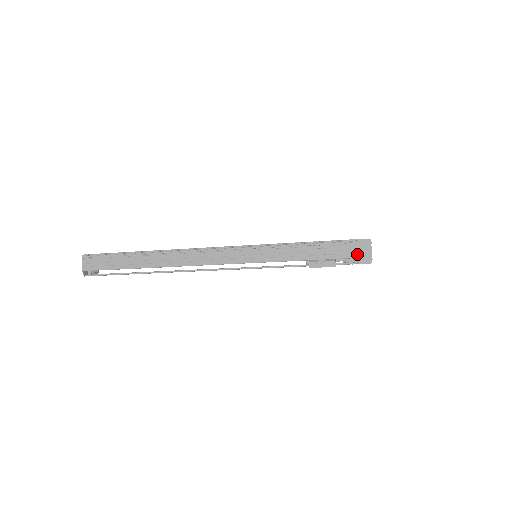
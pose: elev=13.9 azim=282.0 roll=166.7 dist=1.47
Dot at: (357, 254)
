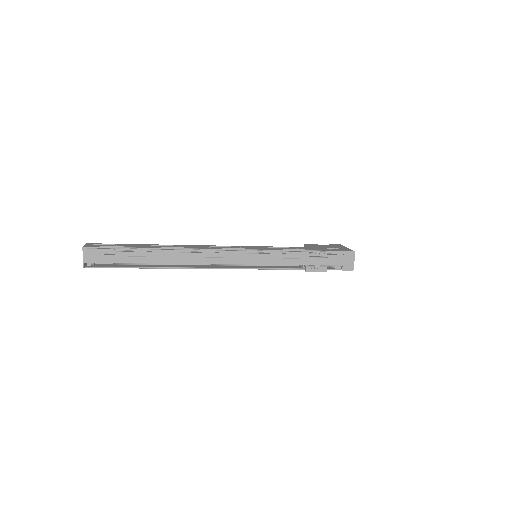
Dot at: (344, 263)
